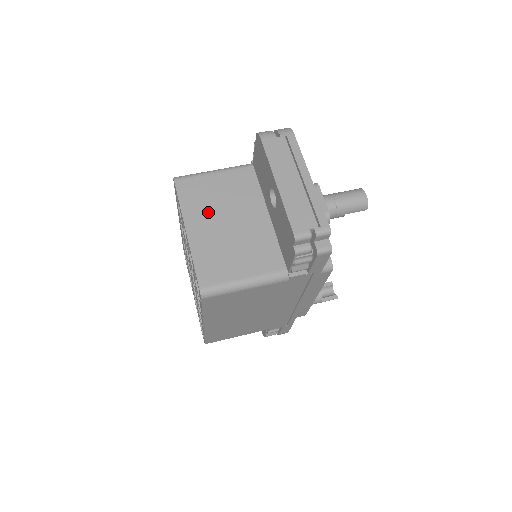
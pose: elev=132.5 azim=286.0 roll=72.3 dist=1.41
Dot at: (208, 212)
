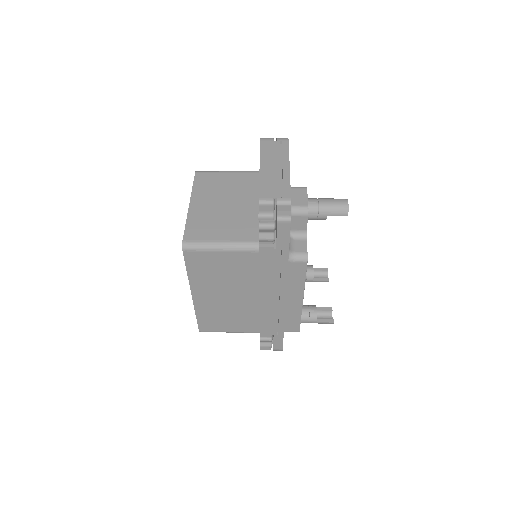
Dot at: (212, 195)
